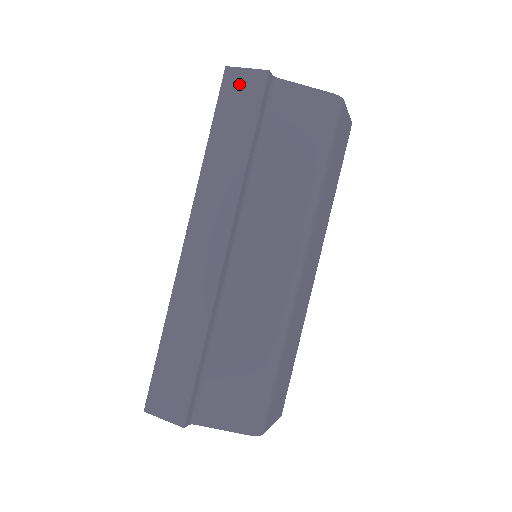
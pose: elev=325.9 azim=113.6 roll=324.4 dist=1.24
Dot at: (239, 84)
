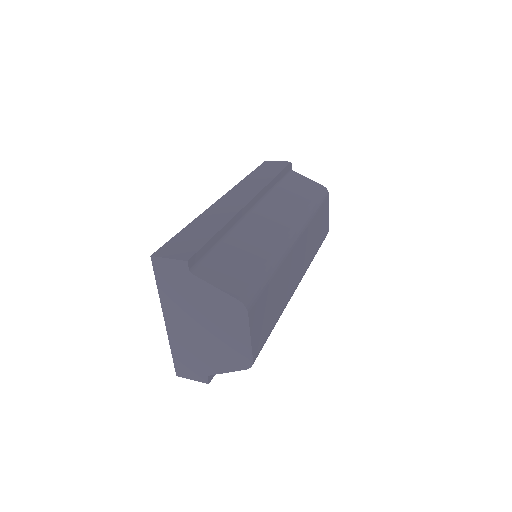
Dot at: (273, 164)
